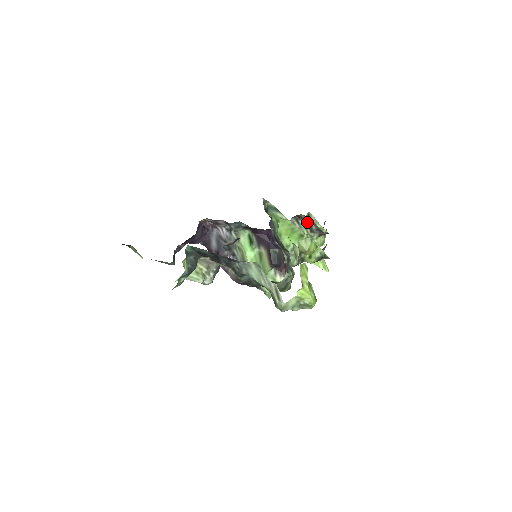
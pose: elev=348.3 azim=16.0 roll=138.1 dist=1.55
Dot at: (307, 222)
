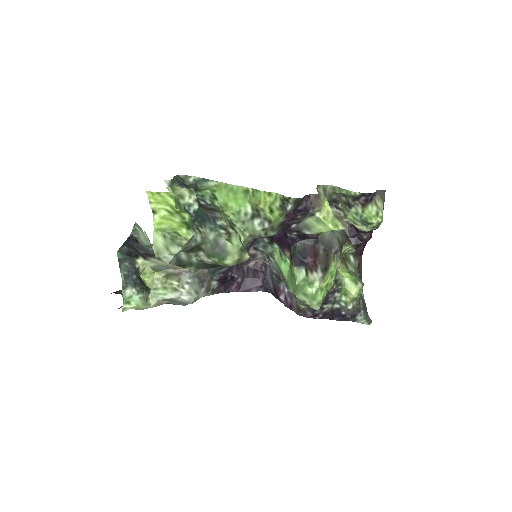
Dot at: (343, 200)
